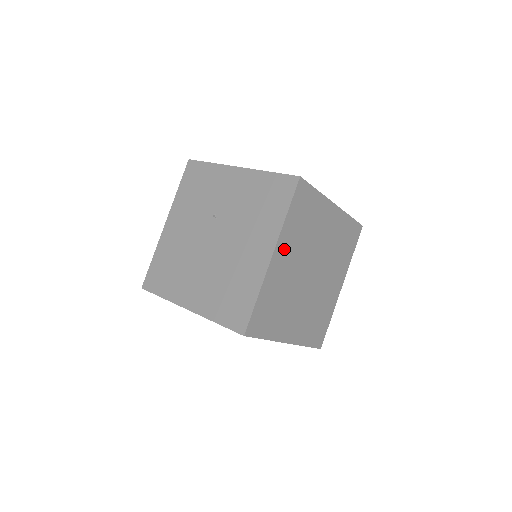
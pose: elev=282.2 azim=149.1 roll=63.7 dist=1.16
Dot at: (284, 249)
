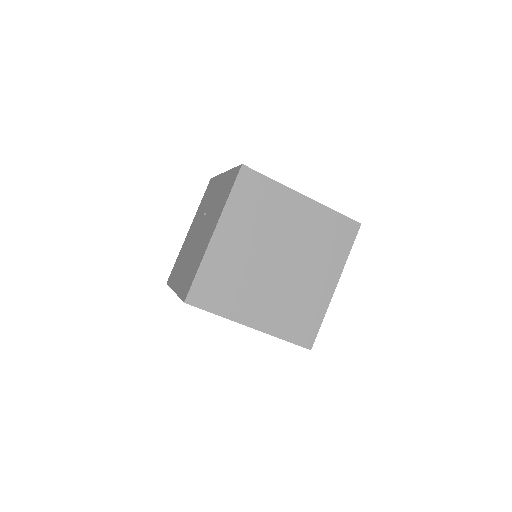
Dot at: (230, 229)
